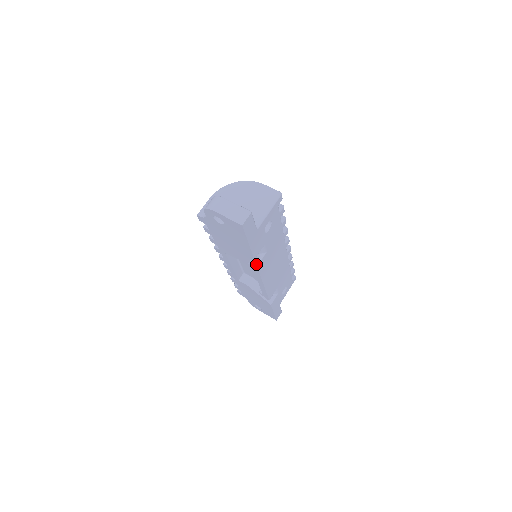
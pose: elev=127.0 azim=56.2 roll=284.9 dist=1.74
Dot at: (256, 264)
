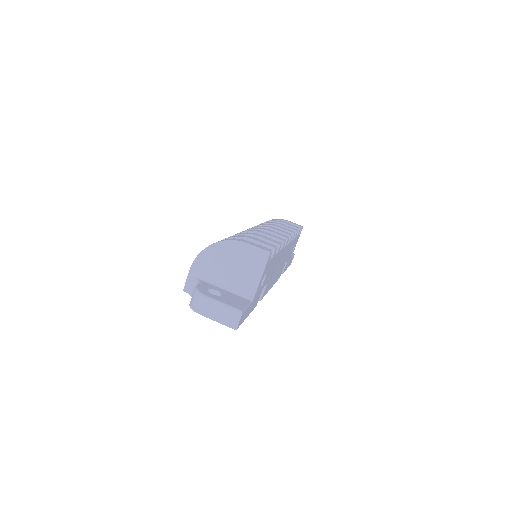
Dot at: (259, 299)
